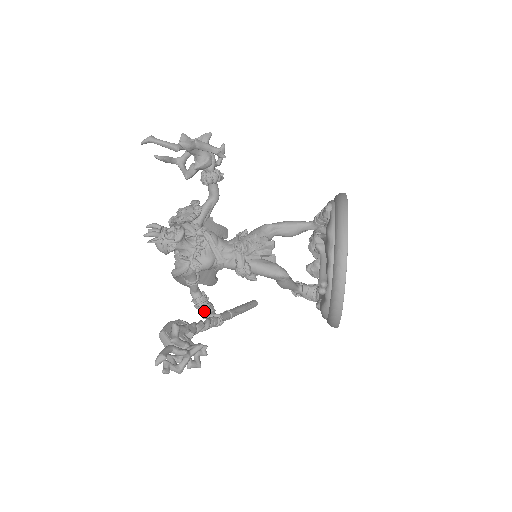
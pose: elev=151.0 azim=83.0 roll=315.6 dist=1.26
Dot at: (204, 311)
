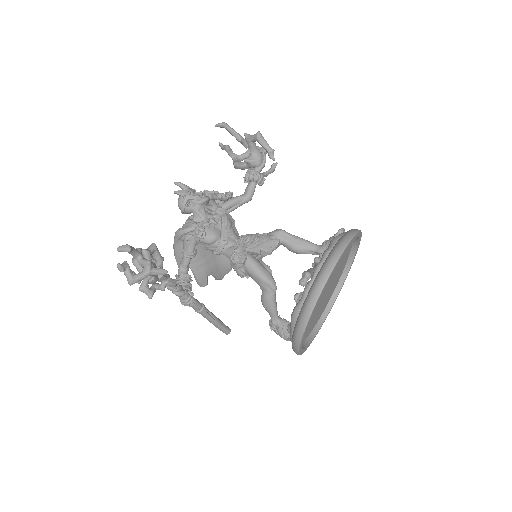
Dot at: occluded
